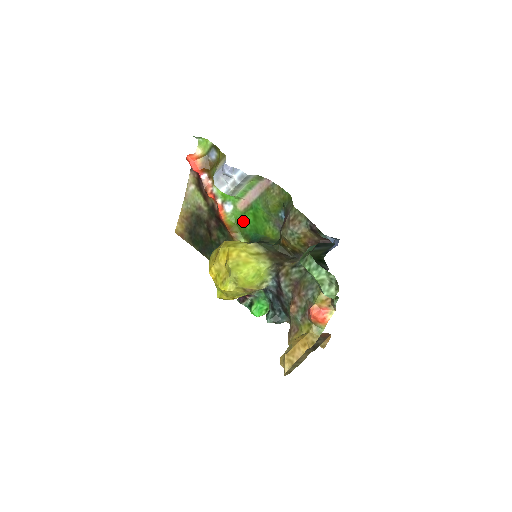
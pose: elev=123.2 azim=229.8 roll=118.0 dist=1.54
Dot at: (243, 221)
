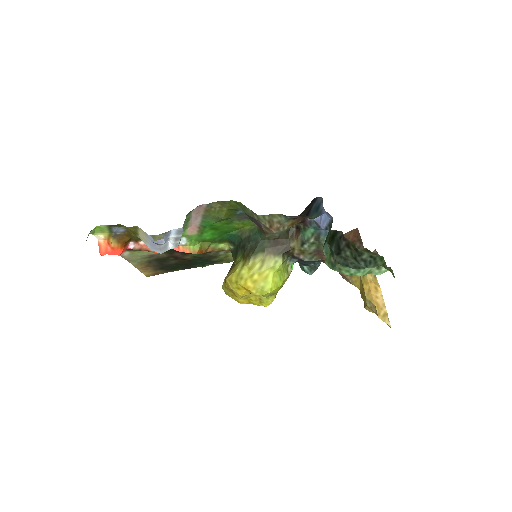
Dot at: (206, 237)
